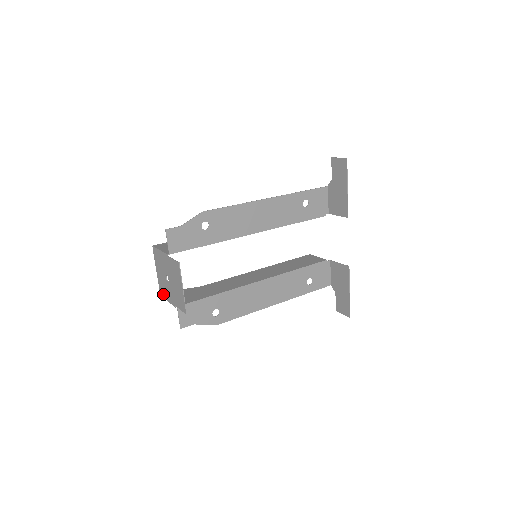
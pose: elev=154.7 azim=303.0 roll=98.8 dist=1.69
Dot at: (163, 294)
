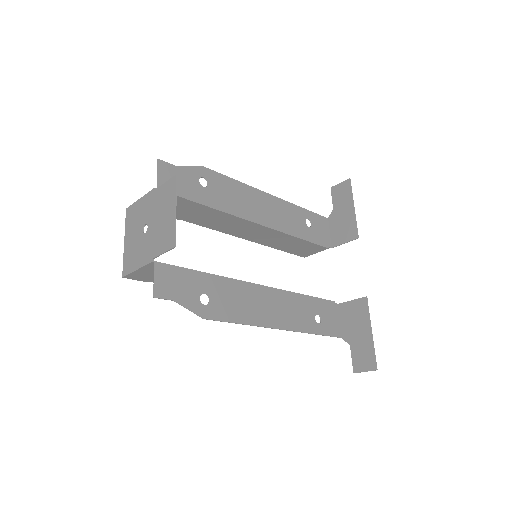
Dot at: (129, 267)
